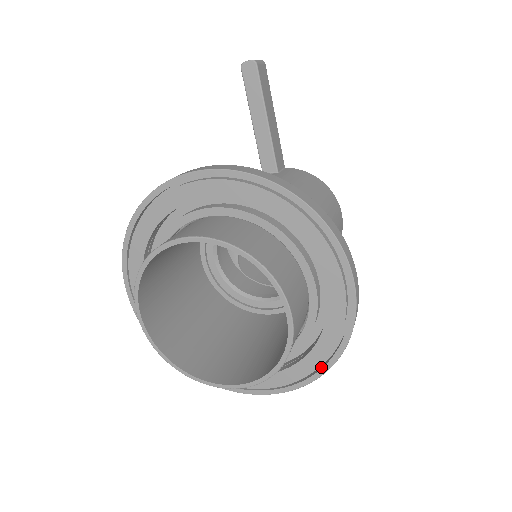
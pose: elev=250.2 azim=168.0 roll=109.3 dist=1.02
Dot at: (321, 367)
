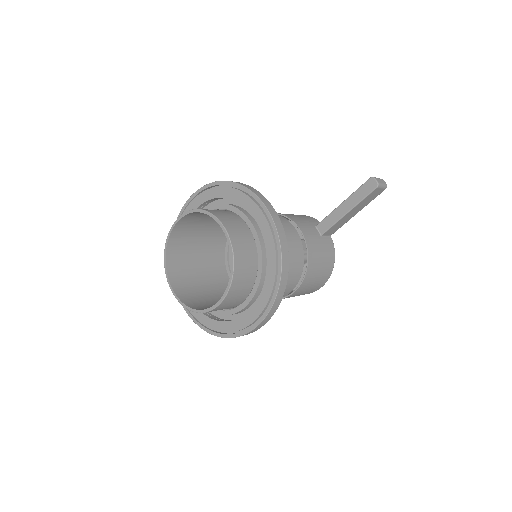
Dot at: (211, 329)
